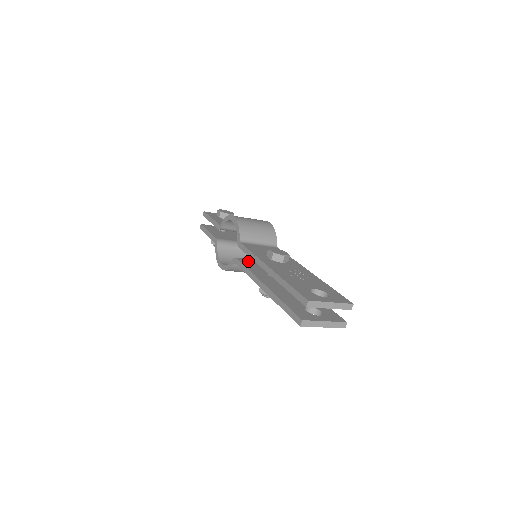
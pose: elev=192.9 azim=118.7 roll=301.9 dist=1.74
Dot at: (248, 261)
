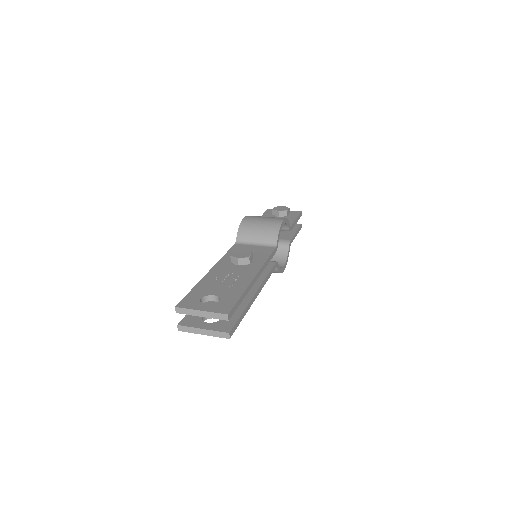
Dot at: occluded
